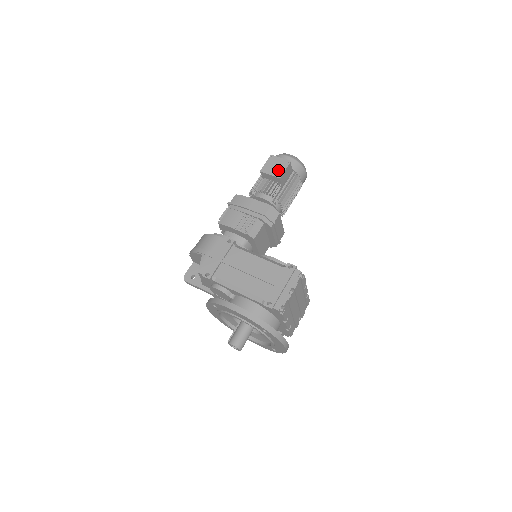
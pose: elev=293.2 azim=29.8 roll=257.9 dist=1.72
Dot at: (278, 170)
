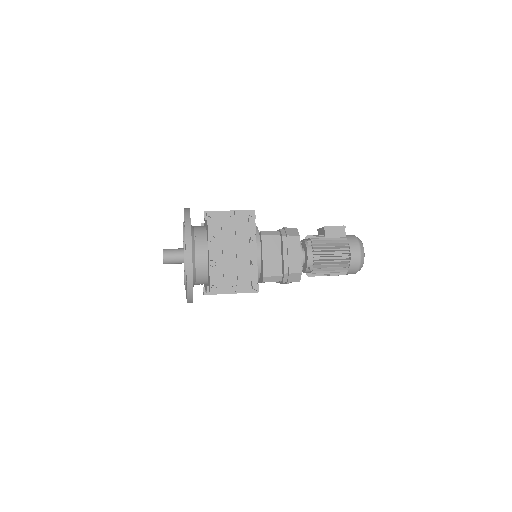
Dot at: occluded
